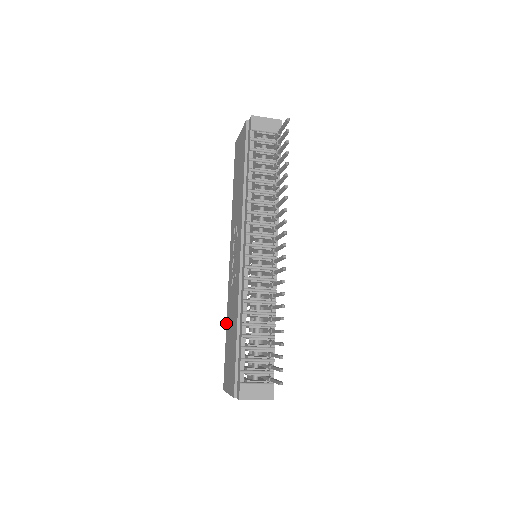
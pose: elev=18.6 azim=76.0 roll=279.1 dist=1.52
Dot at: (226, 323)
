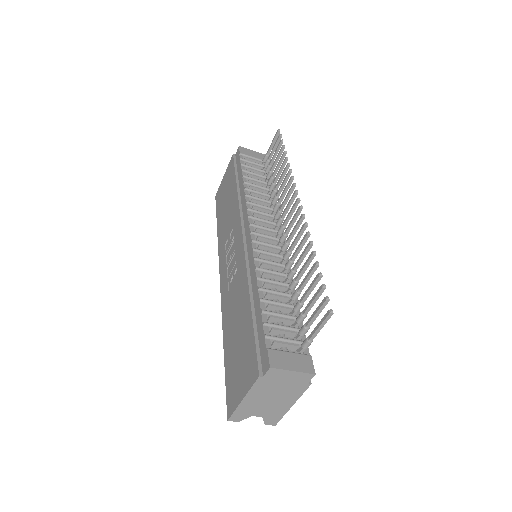
Dot at: (223, 341)
